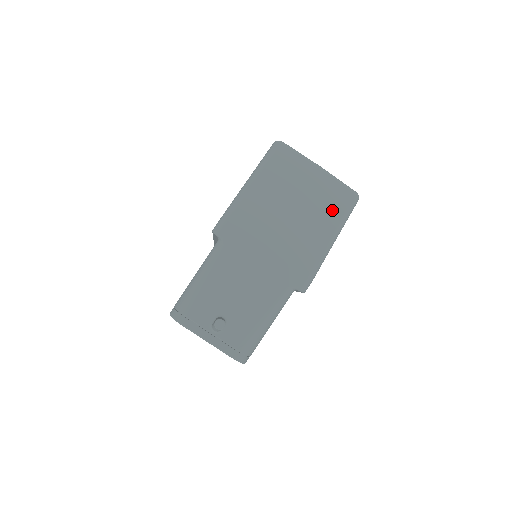
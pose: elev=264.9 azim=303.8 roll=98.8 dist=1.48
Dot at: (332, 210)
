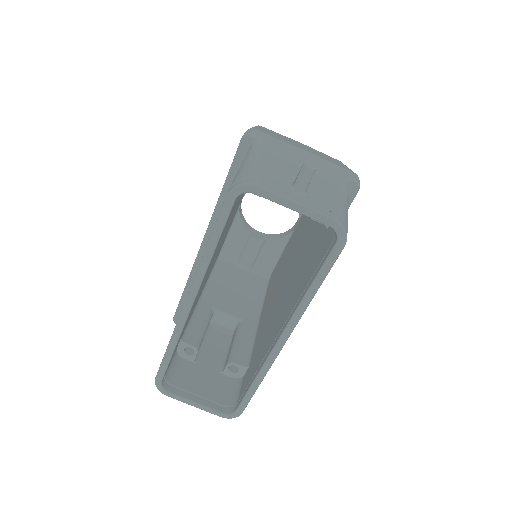
Dot at: occluded
